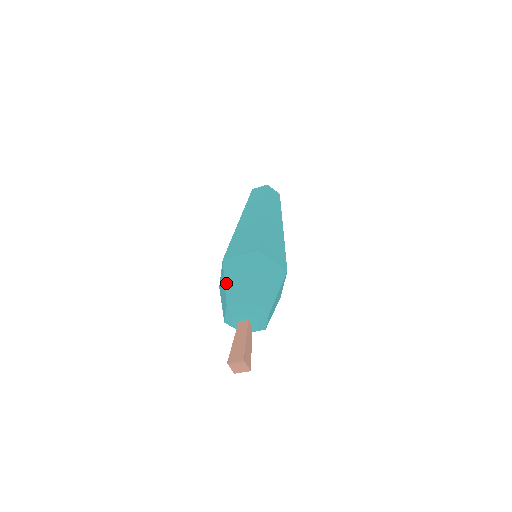
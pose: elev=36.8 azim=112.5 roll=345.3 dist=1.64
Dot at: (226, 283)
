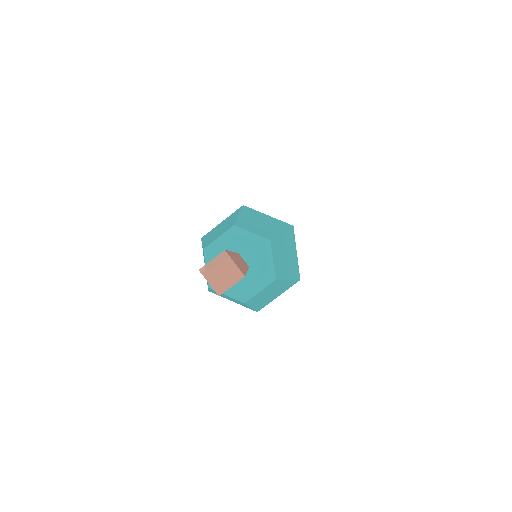
Dot at: (204, 241)
